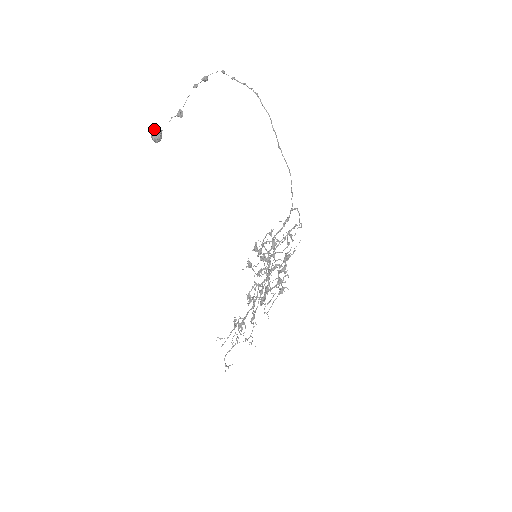
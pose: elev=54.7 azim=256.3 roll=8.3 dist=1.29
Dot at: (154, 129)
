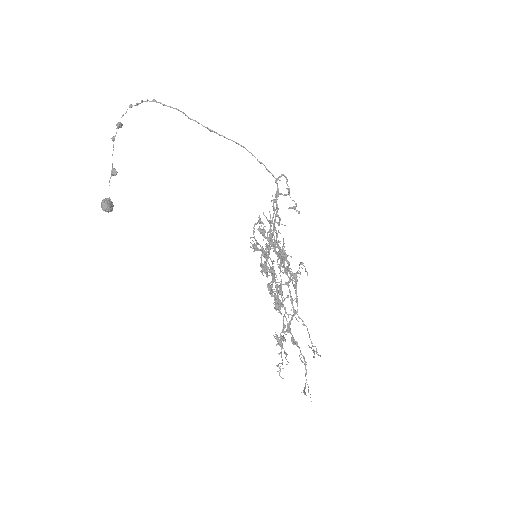
Dot at: (102, 202)
